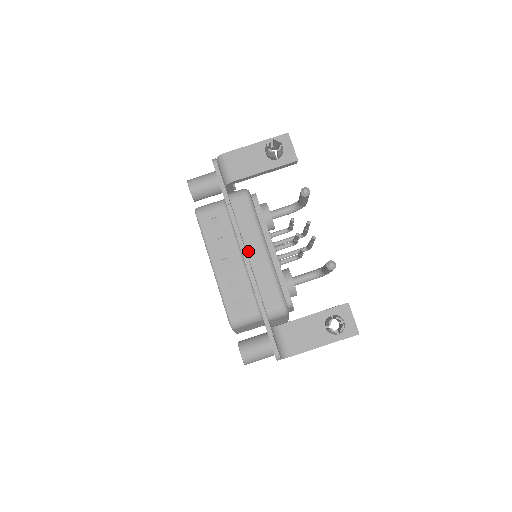
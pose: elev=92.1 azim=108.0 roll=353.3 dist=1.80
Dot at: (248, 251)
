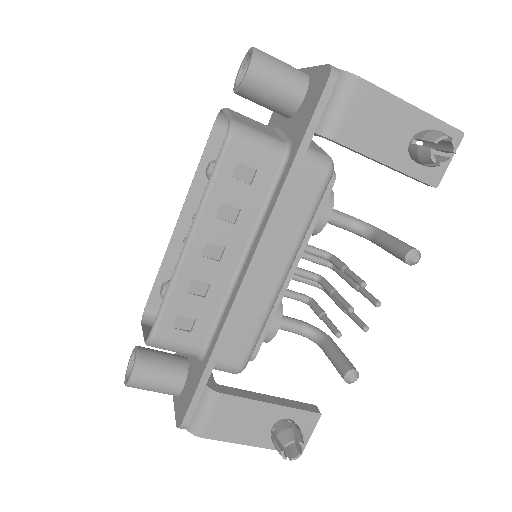
Dot at: (259, 262)
